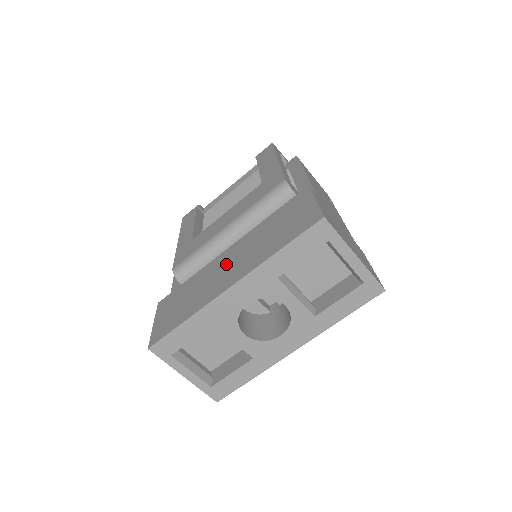
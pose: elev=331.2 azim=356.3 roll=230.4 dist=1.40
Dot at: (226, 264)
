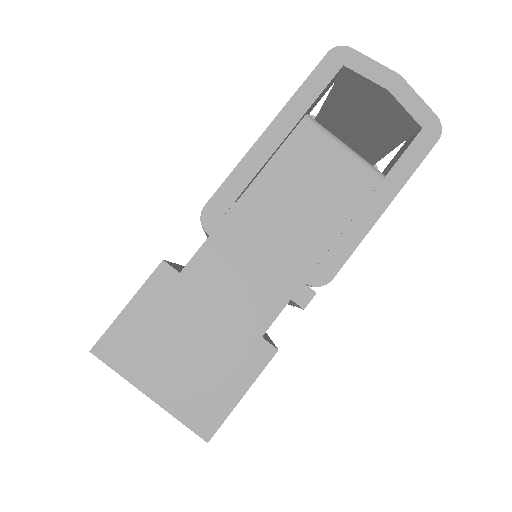
Dot at: occluded
